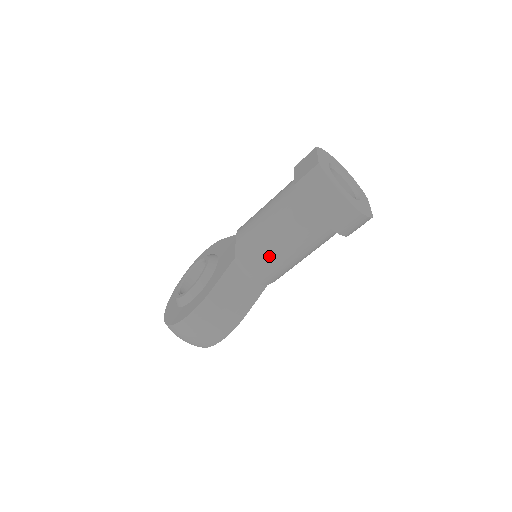
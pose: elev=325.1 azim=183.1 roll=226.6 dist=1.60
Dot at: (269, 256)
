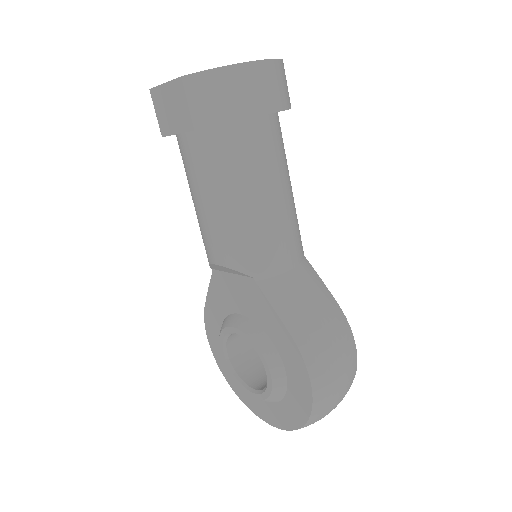
Dot at: (274, 225)
